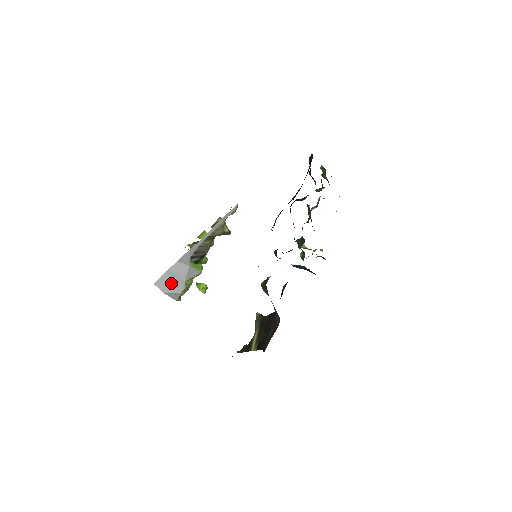
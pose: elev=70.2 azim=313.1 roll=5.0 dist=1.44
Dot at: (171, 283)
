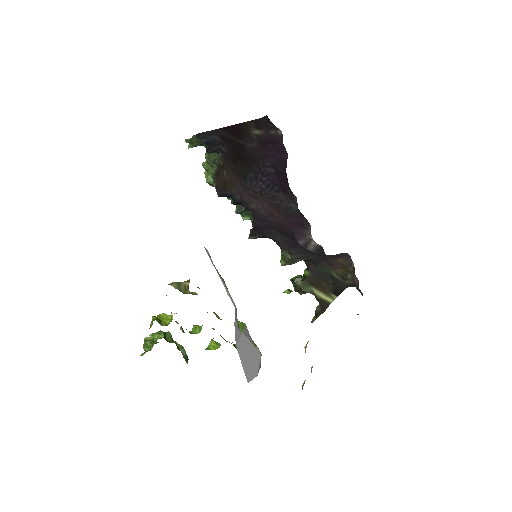
Dot at: (251, 362)
